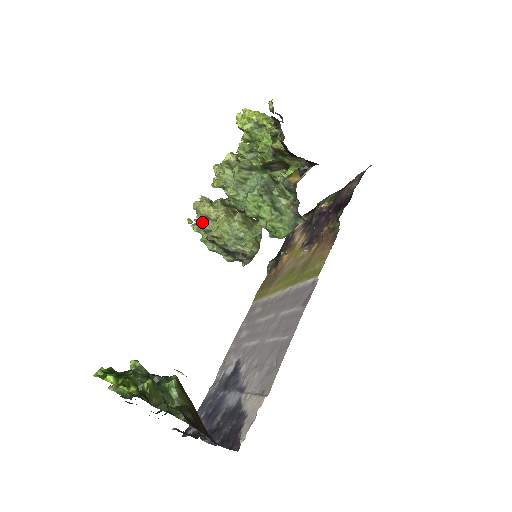
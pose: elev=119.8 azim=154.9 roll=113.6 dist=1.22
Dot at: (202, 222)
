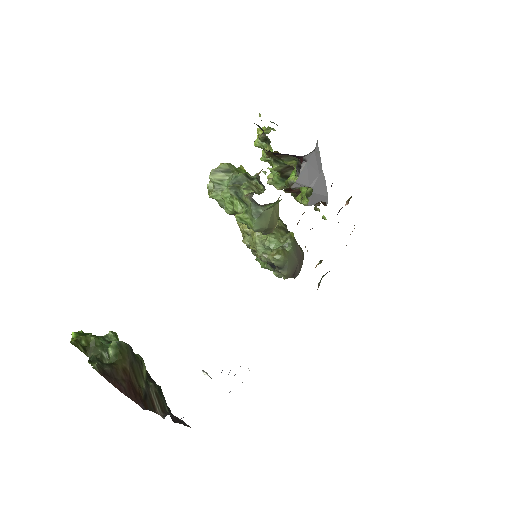
Dot at: (244, 238)
